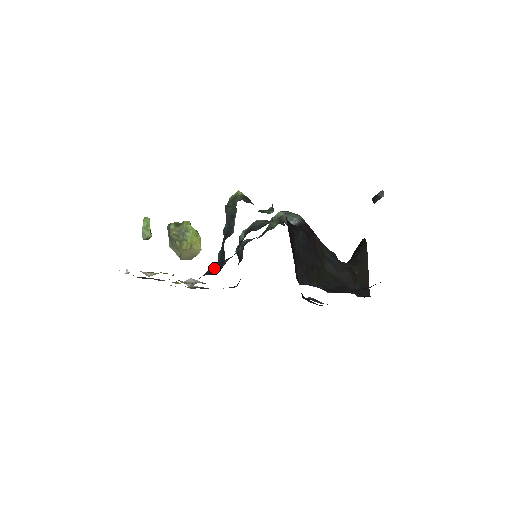
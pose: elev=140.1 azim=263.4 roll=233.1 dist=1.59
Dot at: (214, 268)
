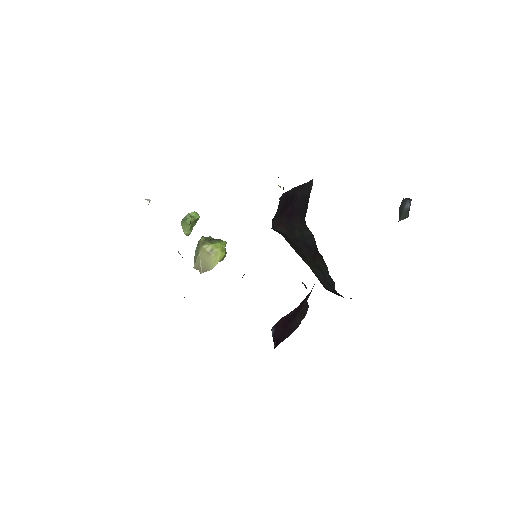
Dot at: occluded
